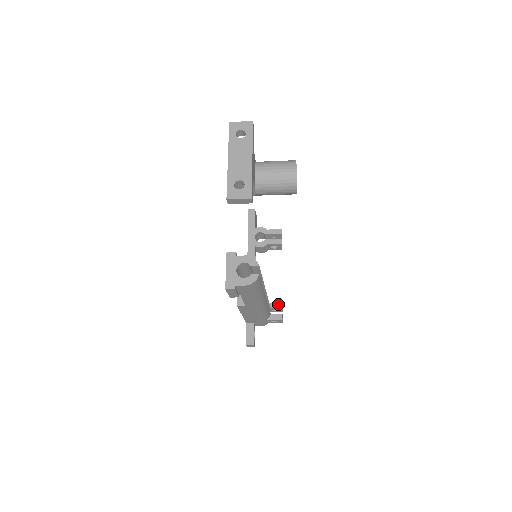
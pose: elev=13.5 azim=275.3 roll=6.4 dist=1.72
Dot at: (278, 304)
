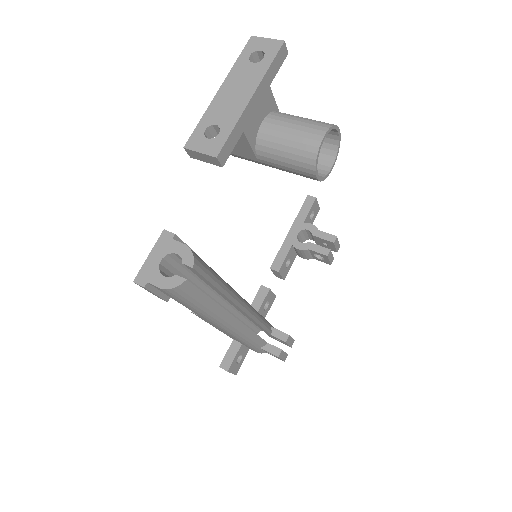
Dot at: (283, 334)
